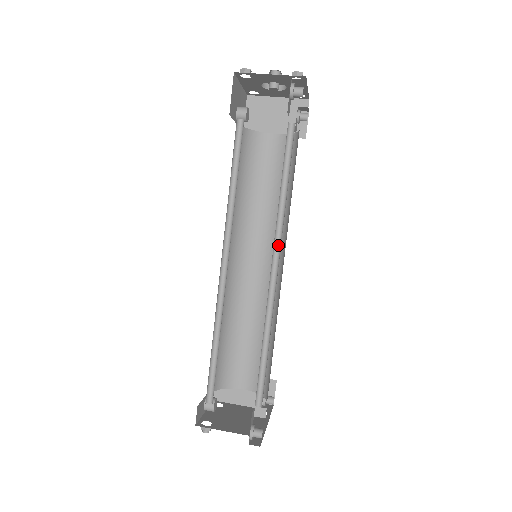
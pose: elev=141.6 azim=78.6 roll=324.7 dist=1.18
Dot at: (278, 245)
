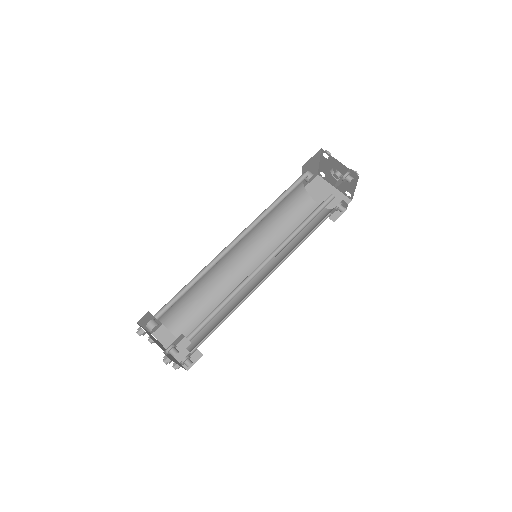
Dot at: (276, 254)
